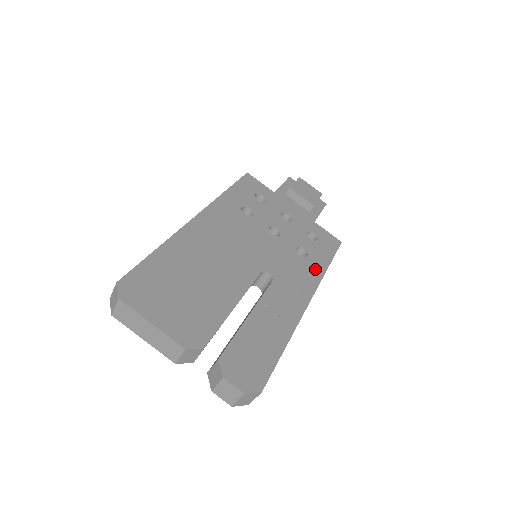
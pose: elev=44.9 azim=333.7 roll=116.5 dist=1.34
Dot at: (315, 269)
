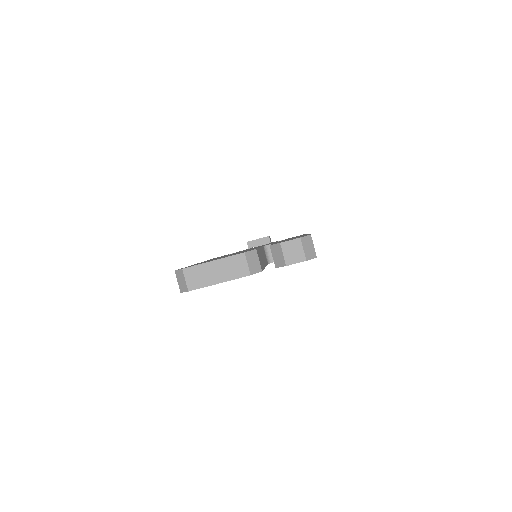
Dot at: occluded
